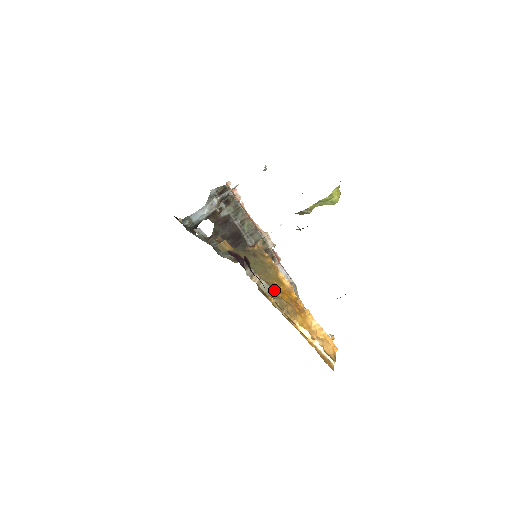
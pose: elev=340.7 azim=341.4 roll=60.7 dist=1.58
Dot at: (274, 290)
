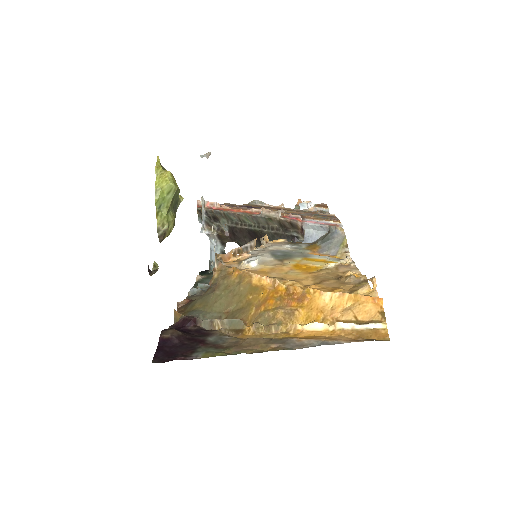
Dot at: (251, 311)
